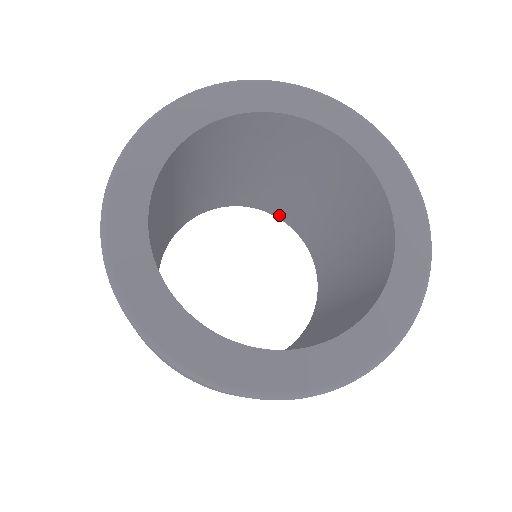
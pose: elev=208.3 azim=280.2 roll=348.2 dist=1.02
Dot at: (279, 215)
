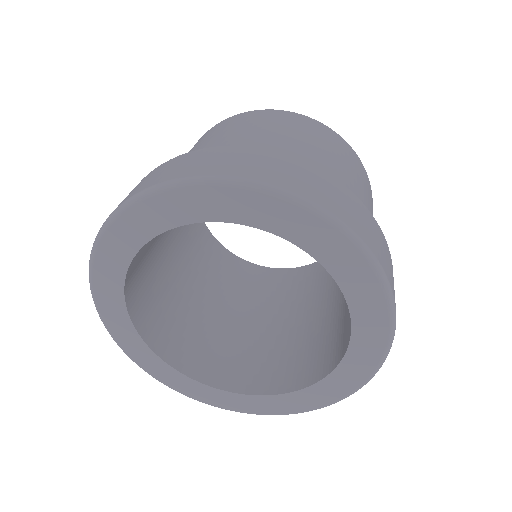
Dot at: occluded
